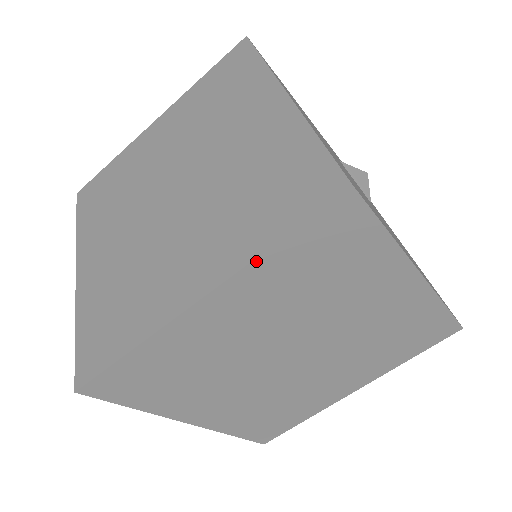
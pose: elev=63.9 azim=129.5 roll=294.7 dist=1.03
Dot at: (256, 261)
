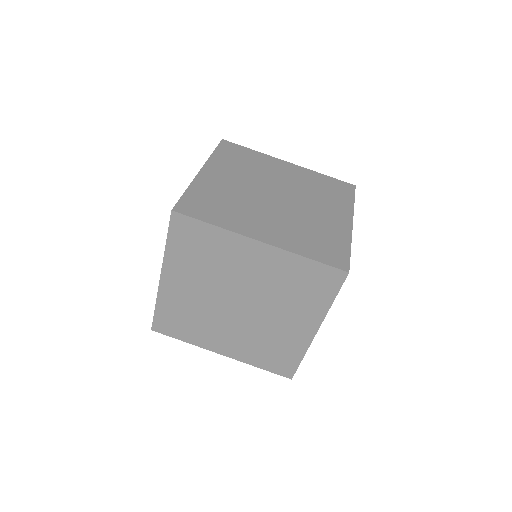
Dot at: (295, 255)
